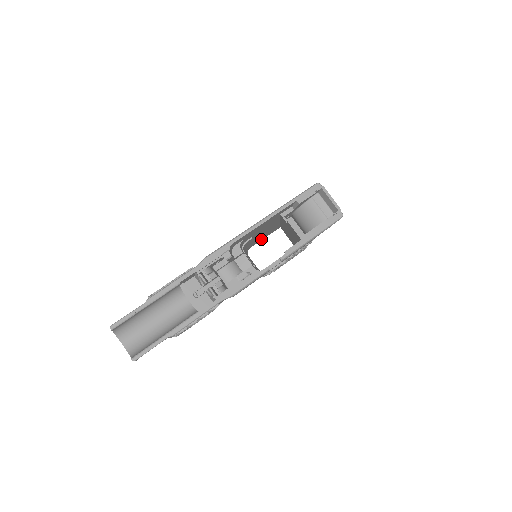
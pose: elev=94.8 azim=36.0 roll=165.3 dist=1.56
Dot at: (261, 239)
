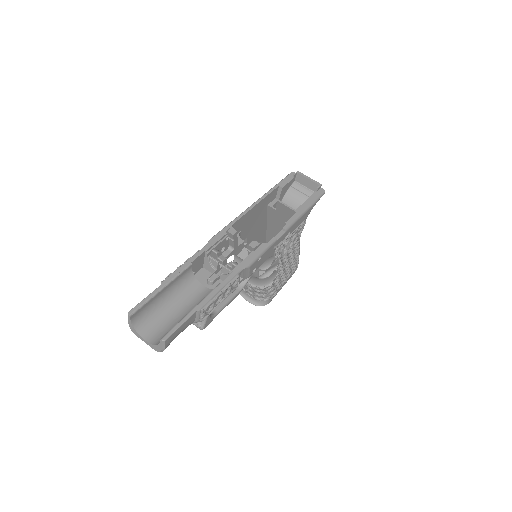
Dot at: occluded
